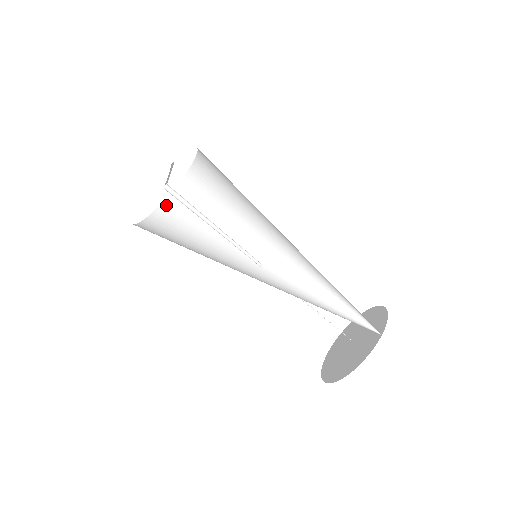
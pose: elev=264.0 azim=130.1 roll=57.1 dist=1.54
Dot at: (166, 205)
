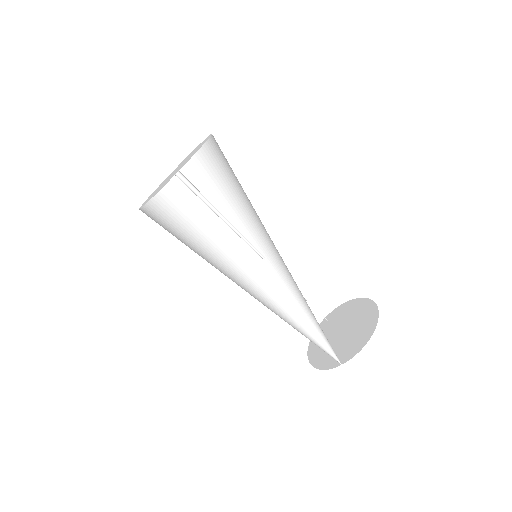
Dot at: (197, 154)
